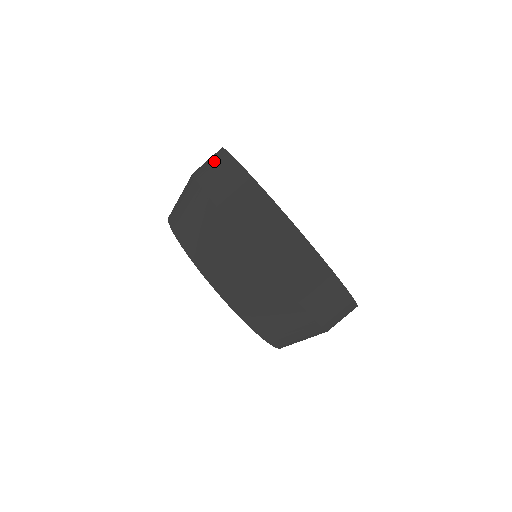
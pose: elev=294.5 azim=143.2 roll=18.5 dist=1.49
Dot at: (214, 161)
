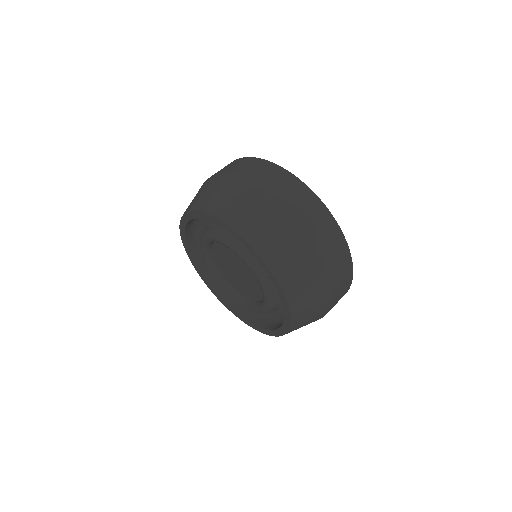
Dot at: (244, 164)
